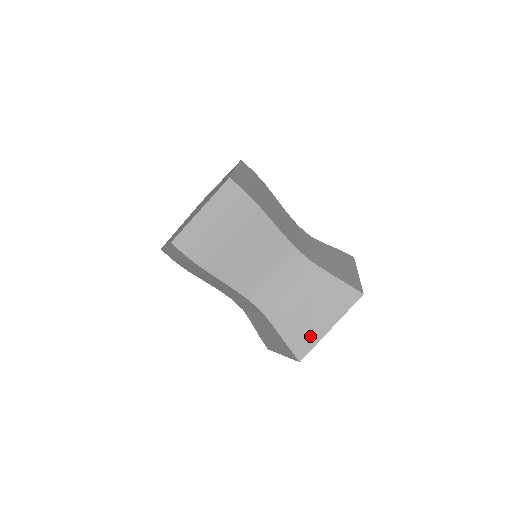
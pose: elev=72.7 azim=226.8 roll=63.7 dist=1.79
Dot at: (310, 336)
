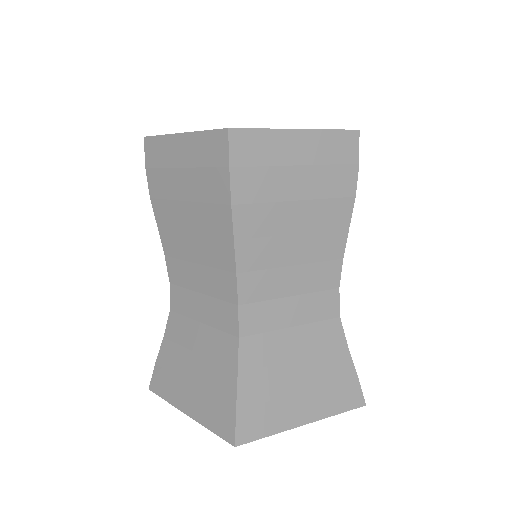
Dot at: (274, 416)
